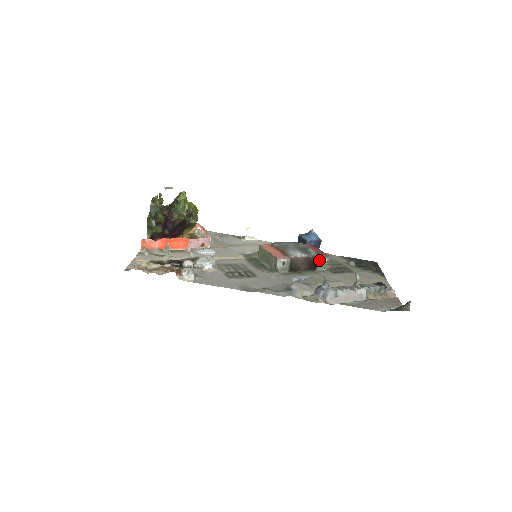
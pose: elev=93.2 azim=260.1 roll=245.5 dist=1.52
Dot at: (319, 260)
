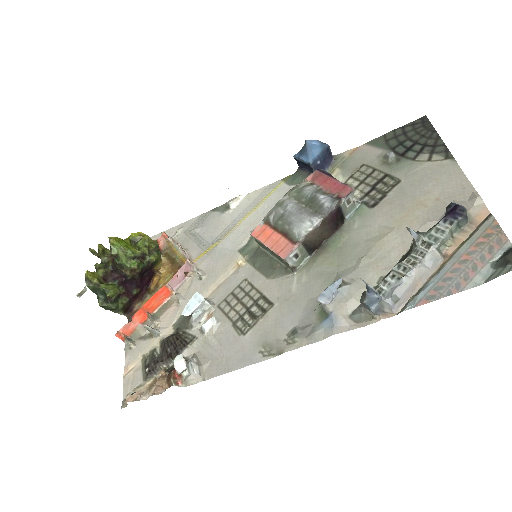
Dot at: (341, 207)
